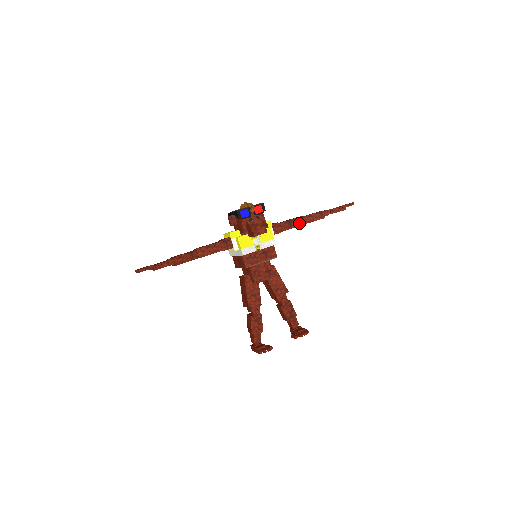
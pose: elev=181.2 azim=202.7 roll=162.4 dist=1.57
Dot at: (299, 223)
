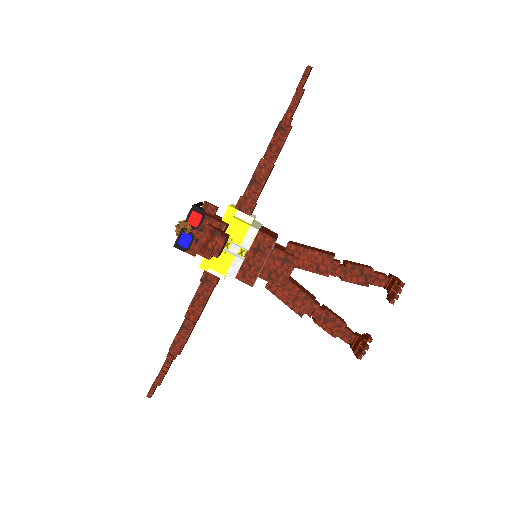
Dot at: (266, 169)
